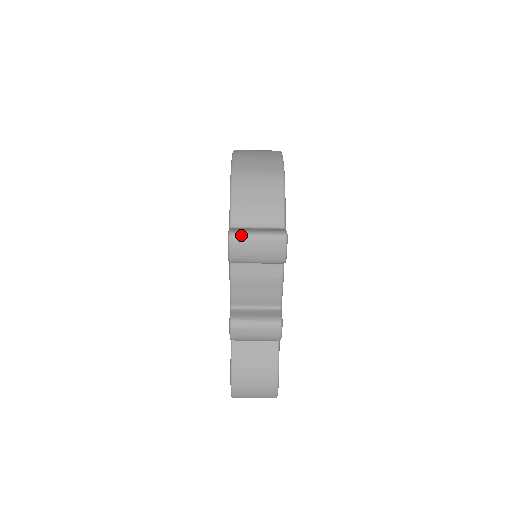
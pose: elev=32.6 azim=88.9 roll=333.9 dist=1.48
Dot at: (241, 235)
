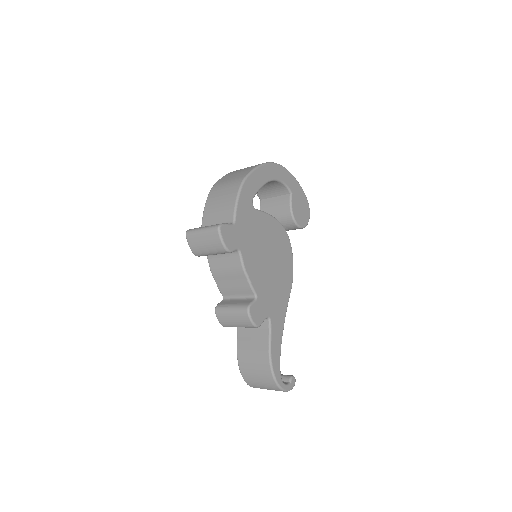
Dot at: (192, 231)
